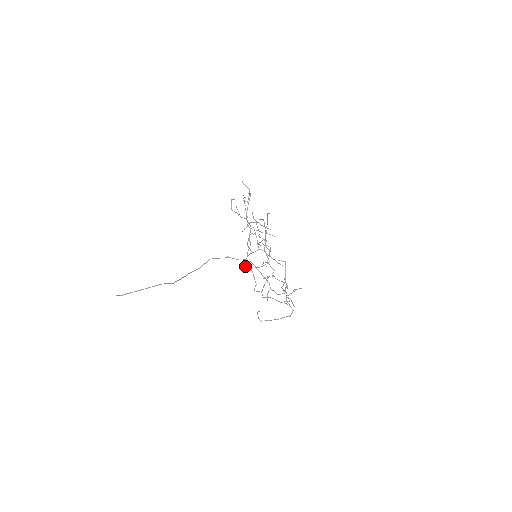
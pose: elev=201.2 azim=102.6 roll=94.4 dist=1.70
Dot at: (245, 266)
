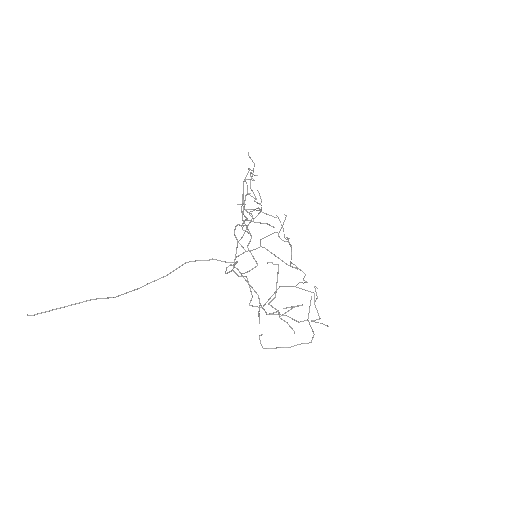
Dot at: (233, 271)
